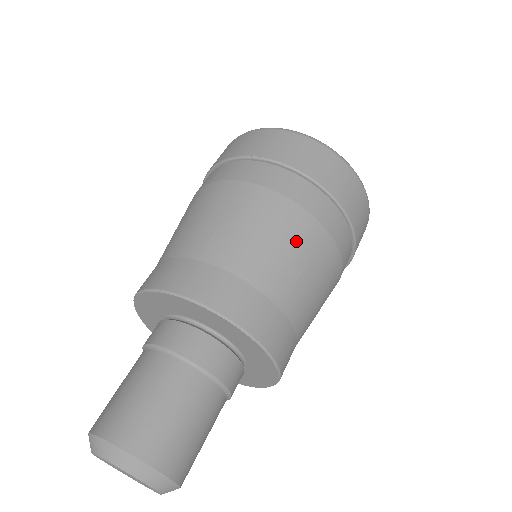
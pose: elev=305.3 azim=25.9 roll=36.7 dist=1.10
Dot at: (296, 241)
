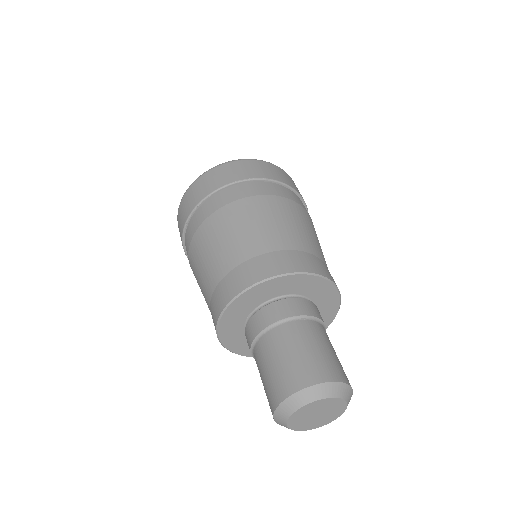
Dot at: (315, 232)
